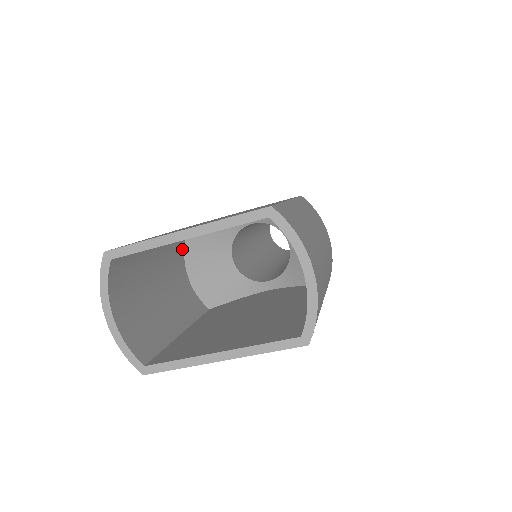
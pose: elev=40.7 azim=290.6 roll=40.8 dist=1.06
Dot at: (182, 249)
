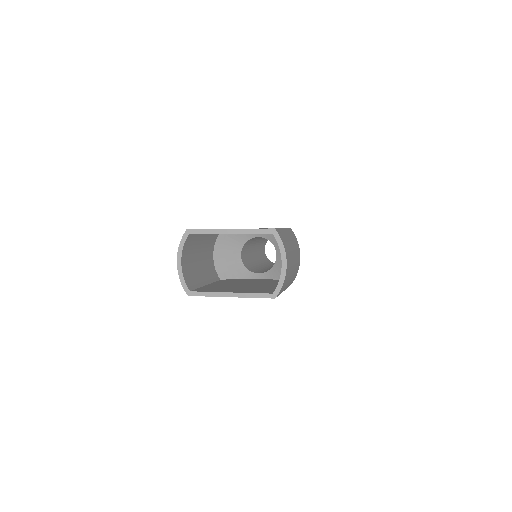
Dot at: (215, 240)
